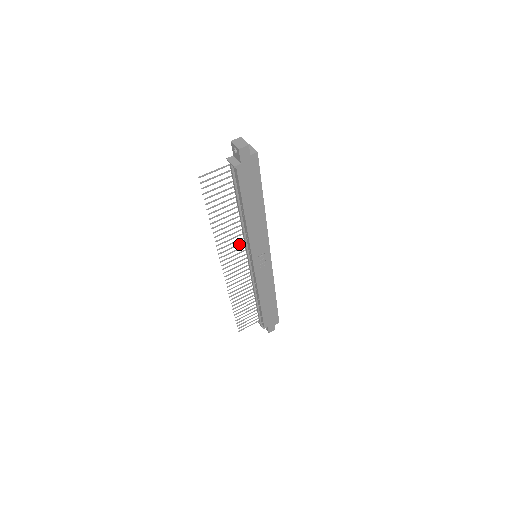
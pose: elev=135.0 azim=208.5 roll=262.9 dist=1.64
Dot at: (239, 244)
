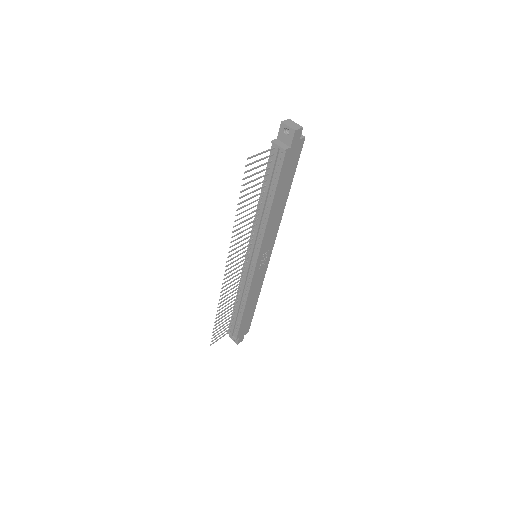
Dot at: (247, 242)
